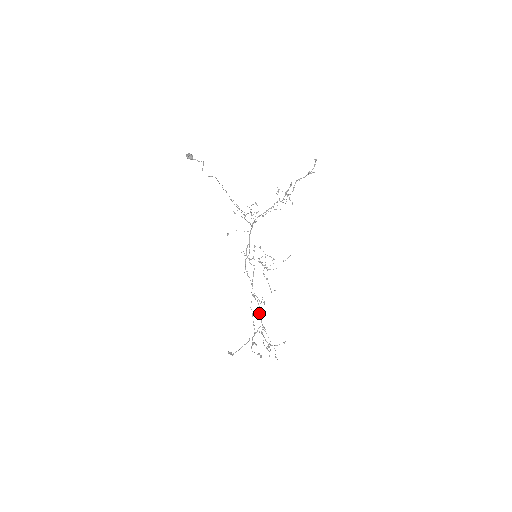
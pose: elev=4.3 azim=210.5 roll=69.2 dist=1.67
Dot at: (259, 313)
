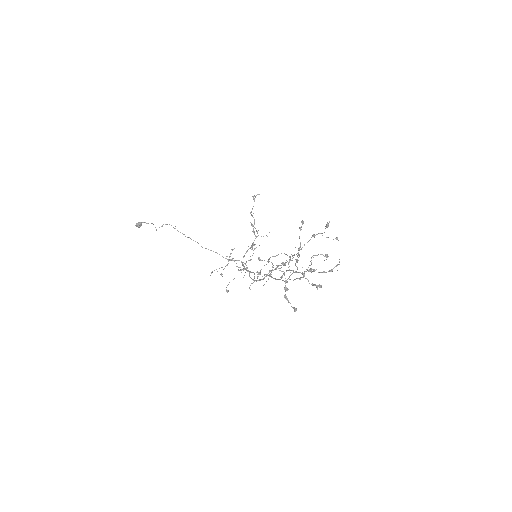
Dot at: occluded
